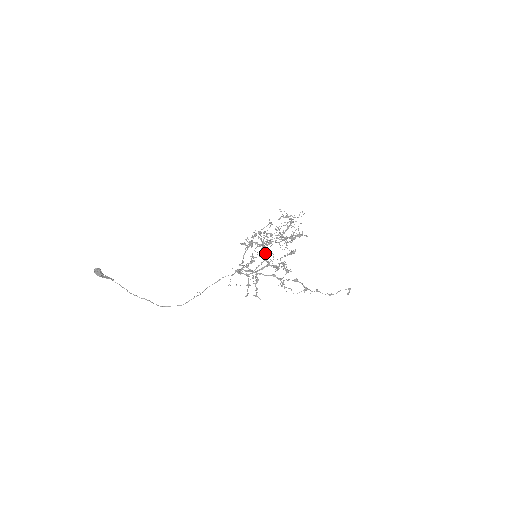
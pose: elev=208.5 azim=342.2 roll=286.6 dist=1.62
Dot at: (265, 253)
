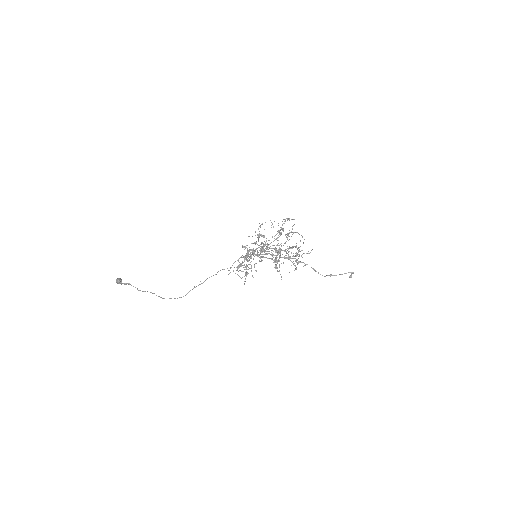
Dot at: (257, 234)
